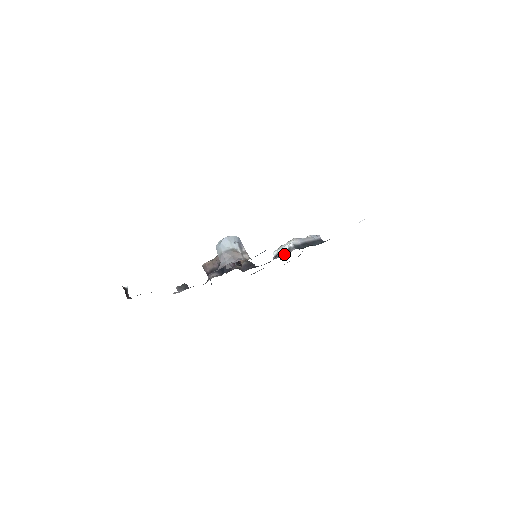
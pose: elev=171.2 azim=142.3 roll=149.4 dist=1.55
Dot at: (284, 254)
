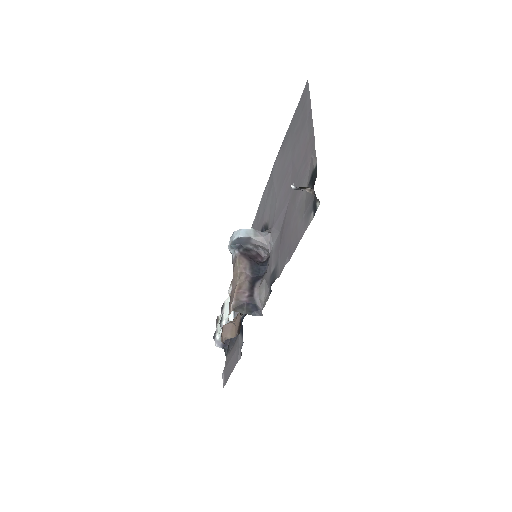
Dot at: occluded
